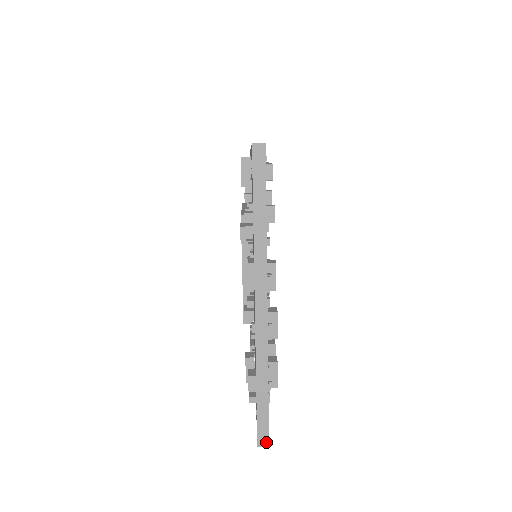
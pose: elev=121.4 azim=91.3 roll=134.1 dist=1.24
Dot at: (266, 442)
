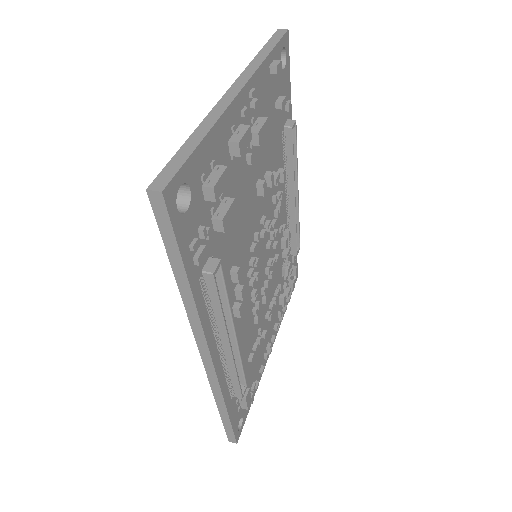
Dot at: (162, 187)
